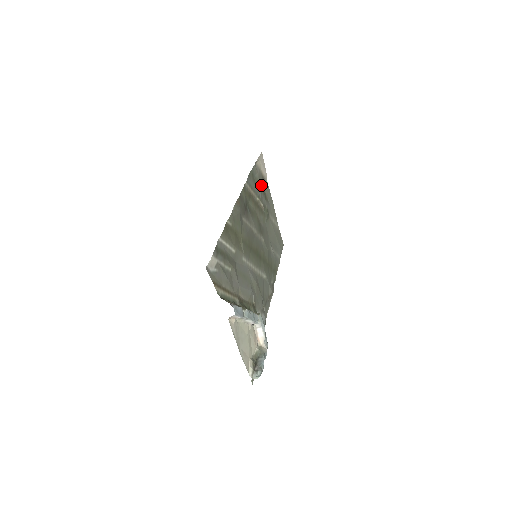
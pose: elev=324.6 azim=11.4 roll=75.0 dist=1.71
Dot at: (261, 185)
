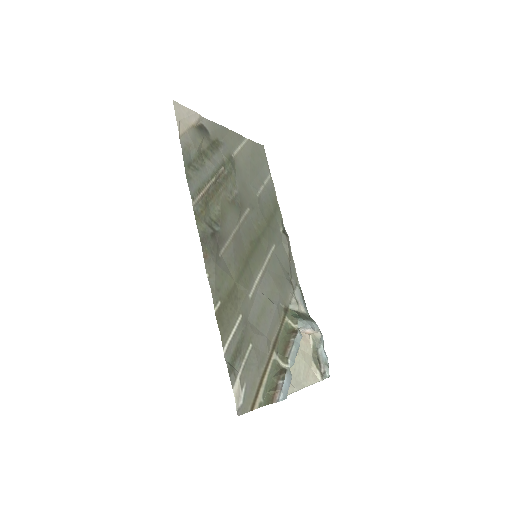
Dot at: (203, 146)
